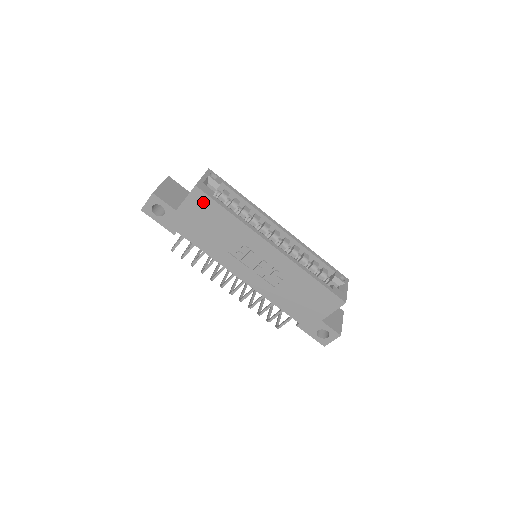
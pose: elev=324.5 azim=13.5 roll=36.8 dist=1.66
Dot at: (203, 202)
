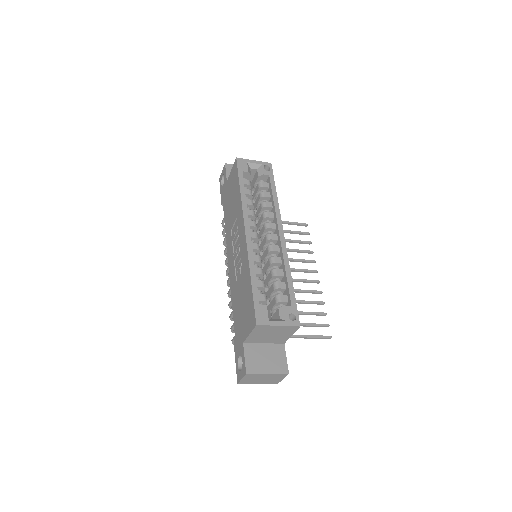
Dot at: (235, 174)
